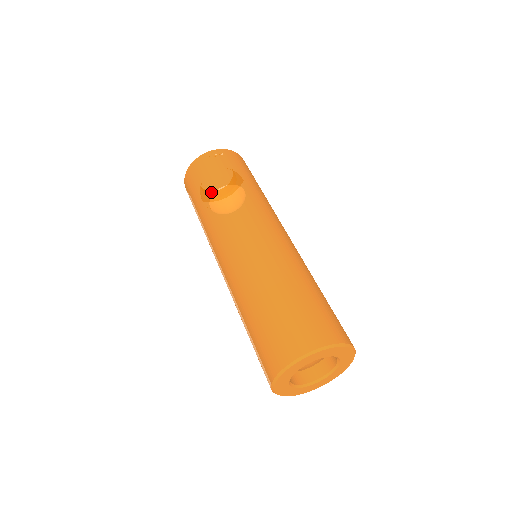
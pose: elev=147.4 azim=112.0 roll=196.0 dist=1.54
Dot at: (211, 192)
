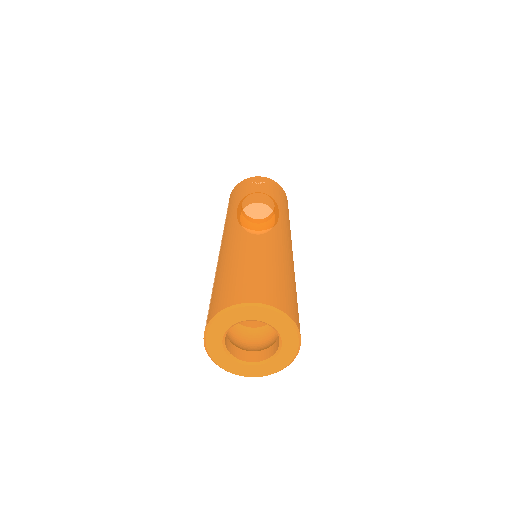
Dot at: (236, 202)
